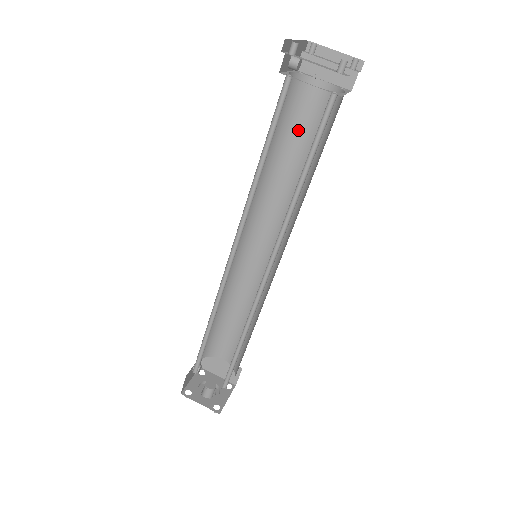
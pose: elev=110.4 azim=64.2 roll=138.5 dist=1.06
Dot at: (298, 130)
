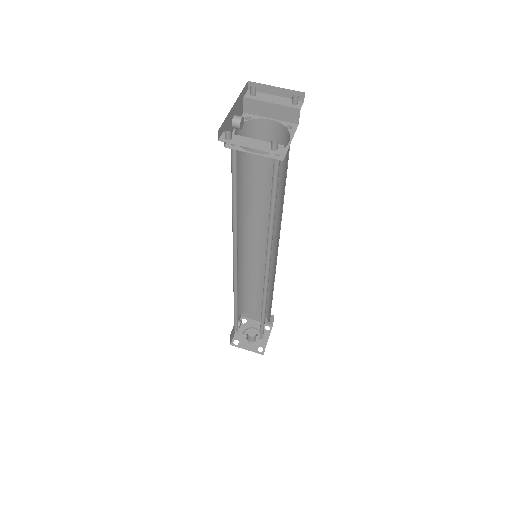
Dot at: (261, 159)
